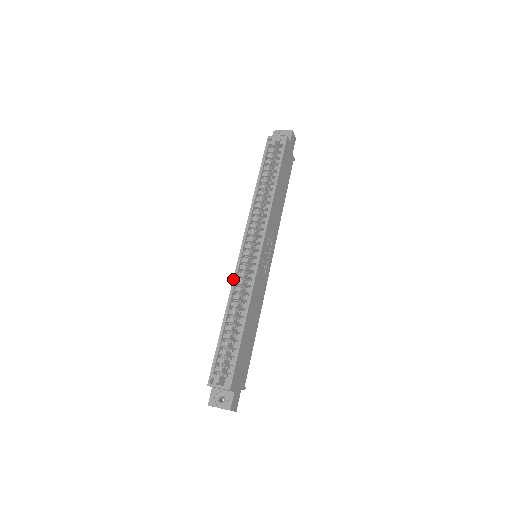
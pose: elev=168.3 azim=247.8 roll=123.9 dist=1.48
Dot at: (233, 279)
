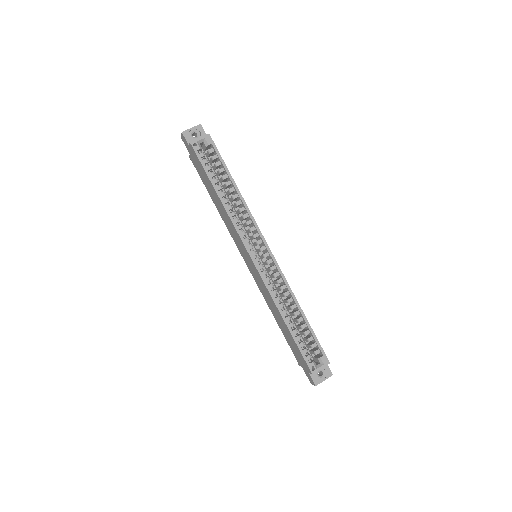
Dot at: (267, 287)
